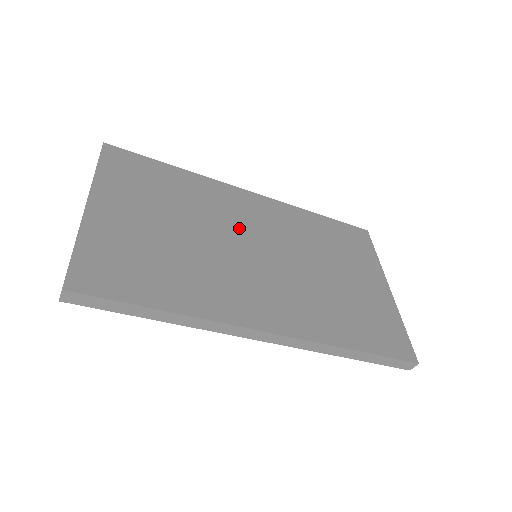
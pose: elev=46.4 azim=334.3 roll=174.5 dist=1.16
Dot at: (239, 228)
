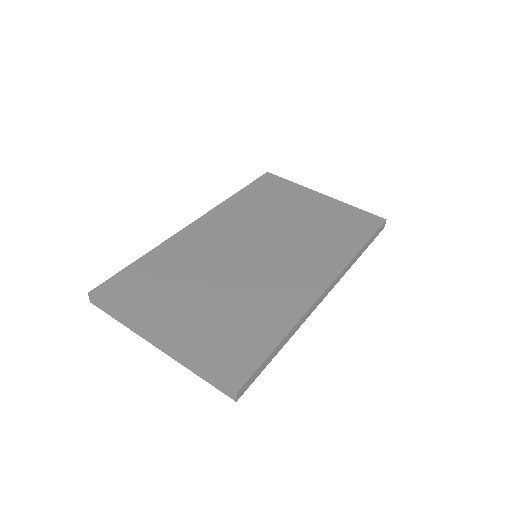
Dot at: (228, 251)
